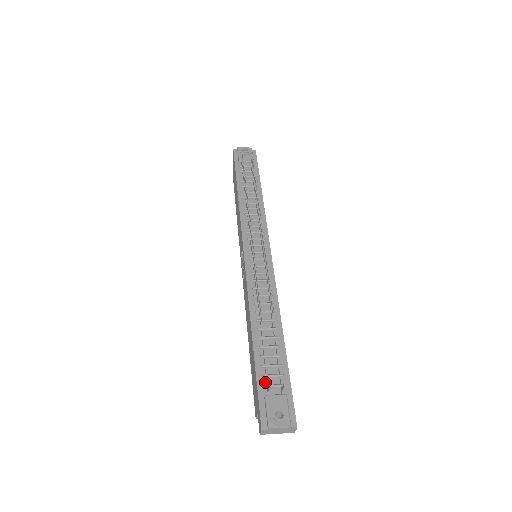
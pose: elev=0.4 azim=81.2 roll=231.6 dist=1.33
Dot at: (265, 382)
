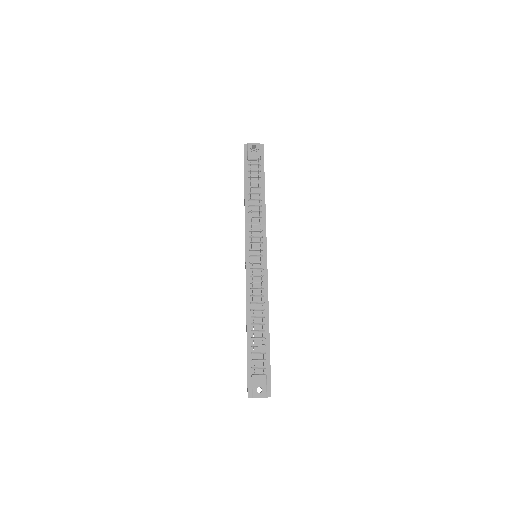
Dot at: (253, 365)
